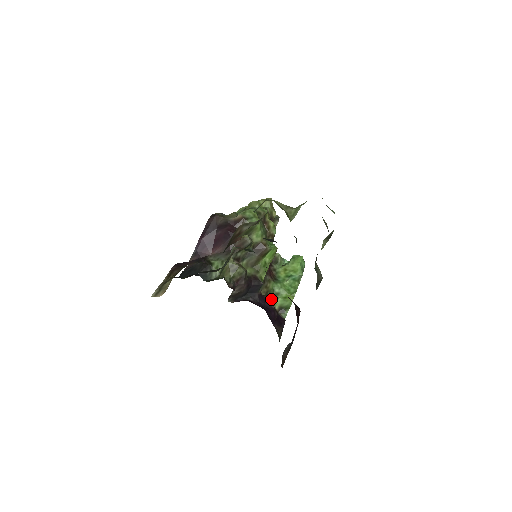
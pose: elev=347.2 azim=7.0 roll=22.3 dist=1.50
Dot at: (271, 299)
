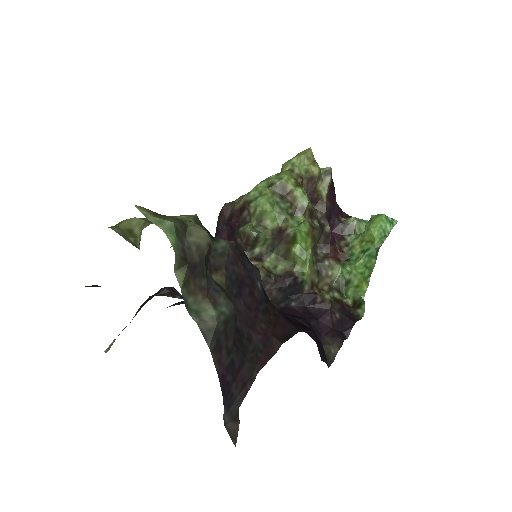
Dot at: (325, 297)
